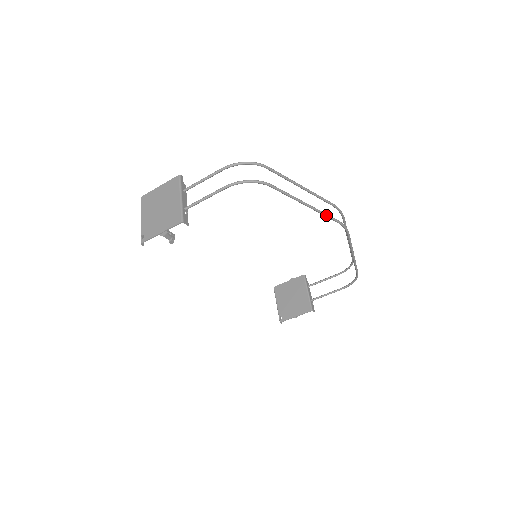
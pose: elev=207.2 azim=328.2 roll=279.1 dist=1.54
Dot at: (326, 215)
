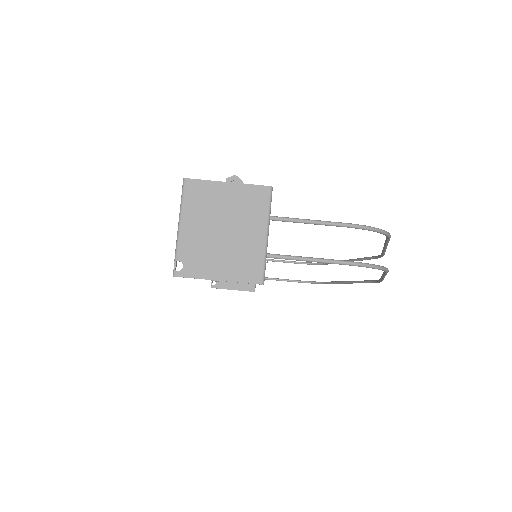
Dot at: occluded
